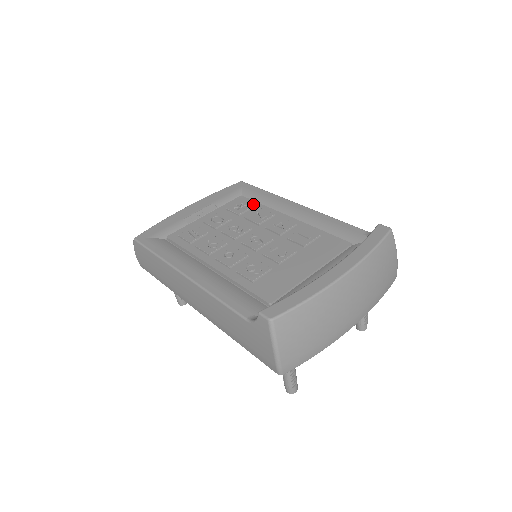
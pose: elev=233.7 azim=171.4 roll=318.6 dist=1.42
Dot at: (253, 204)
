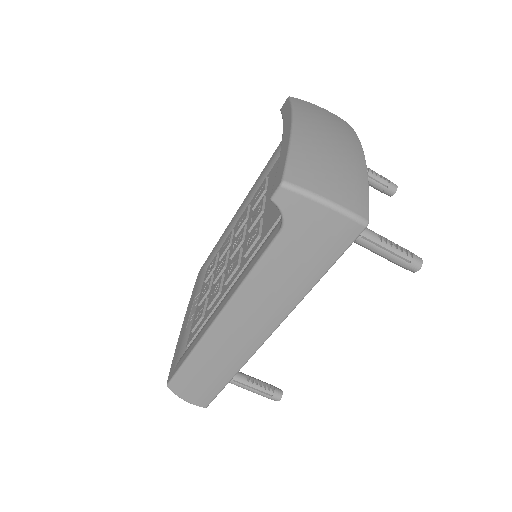
Dot at: occluded
